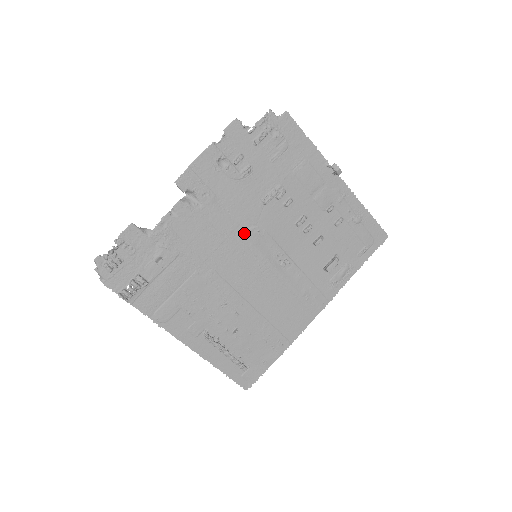
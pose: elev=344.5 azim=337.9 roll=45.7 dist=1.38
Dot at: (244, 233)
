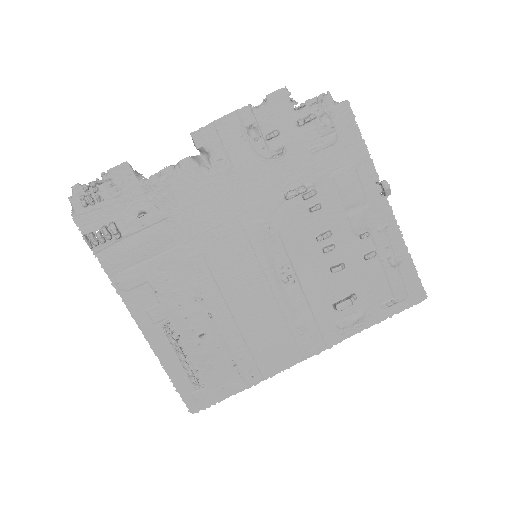
Dot at: (251, 223)
